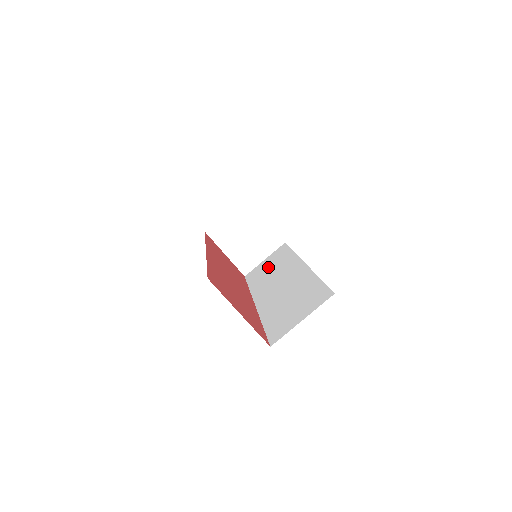
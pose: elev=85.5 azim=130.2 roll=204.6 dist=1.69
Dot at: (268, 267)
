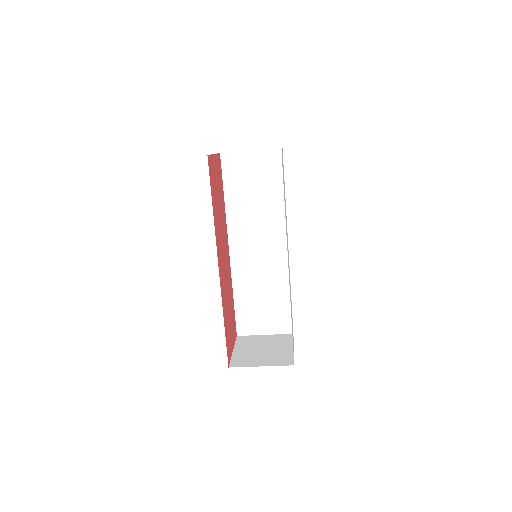
Dot at: (252, 186)
